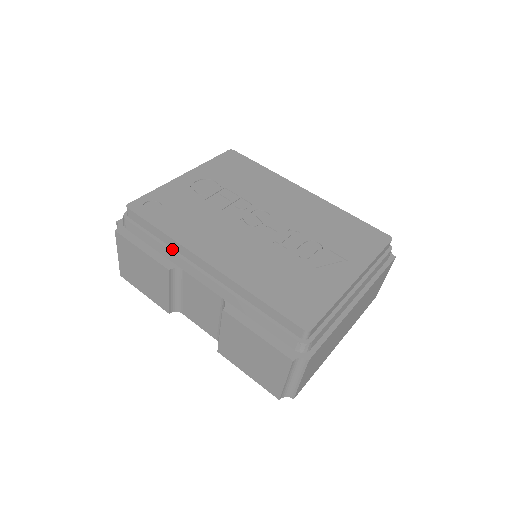
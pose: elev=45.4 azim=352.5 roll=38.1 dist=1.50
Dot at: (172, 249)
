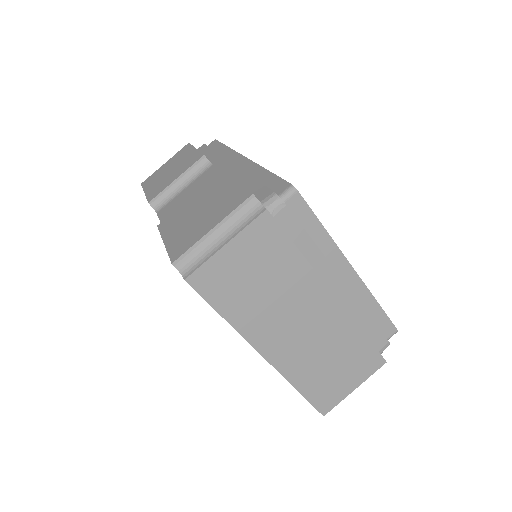
Dot at: occluded
